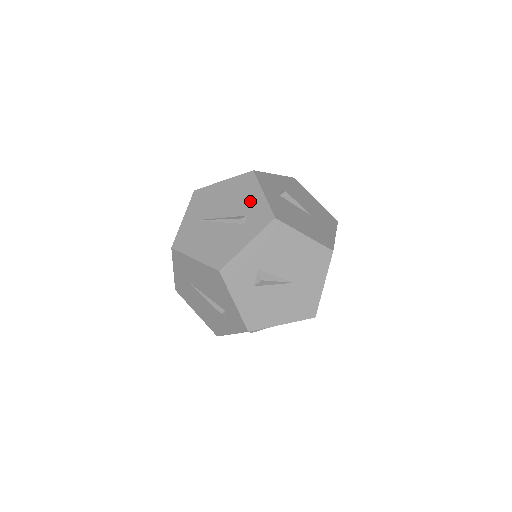
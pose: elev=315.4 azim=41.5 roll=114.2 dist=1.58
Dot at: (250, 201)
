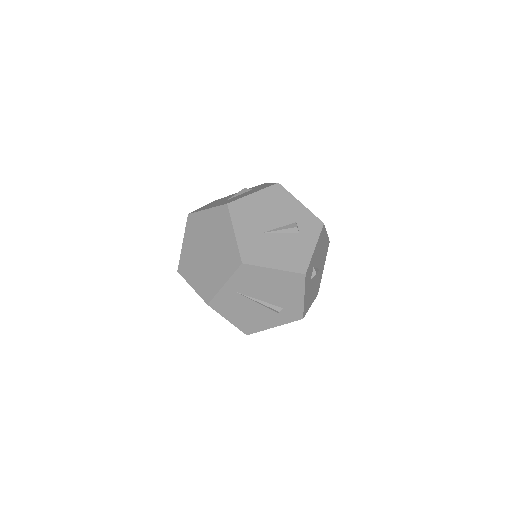
Dot at: (291, 299)
